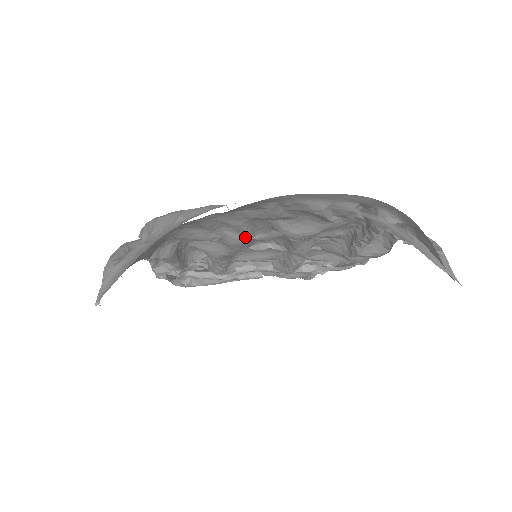
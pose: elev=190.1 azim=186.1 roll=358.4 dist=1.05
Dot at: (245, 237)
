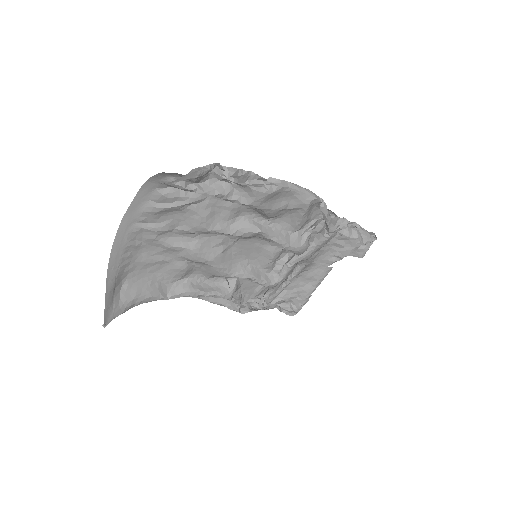
Dot at: (186, 250)
